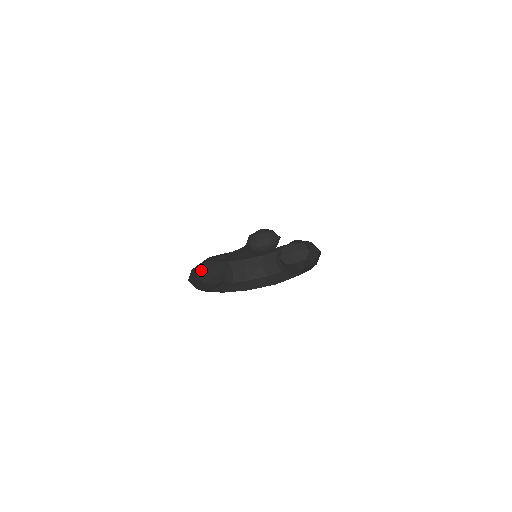
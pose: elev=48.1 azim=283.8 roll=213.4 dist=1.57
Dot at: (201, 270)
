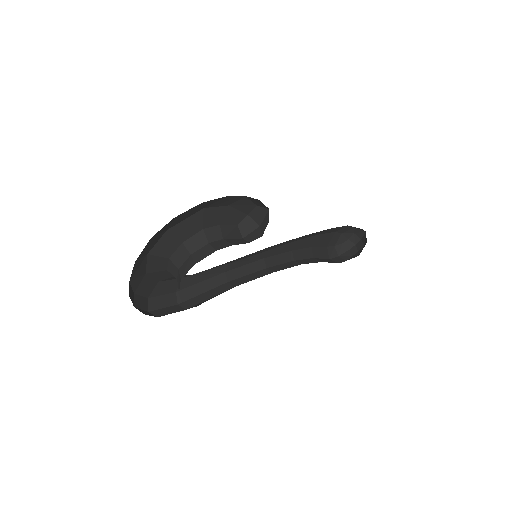
Dot at: (185, 298)
